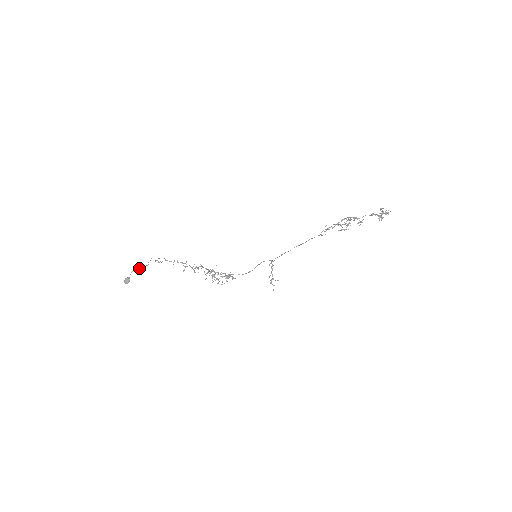
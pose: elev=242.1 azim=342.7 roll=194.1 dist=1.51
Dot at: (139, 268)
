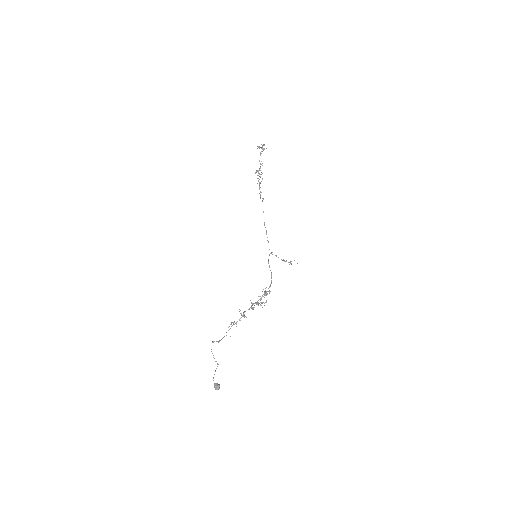
Dot at: occluded
